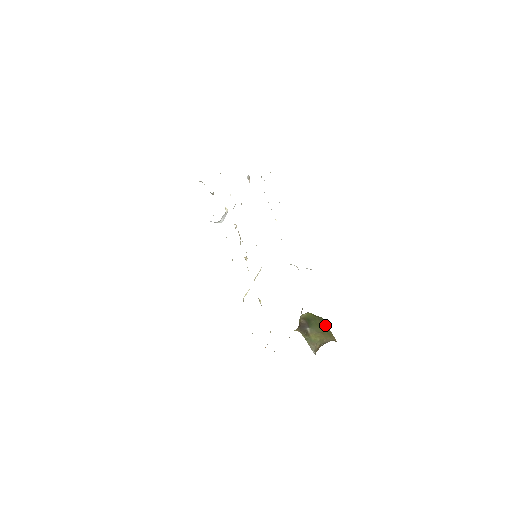
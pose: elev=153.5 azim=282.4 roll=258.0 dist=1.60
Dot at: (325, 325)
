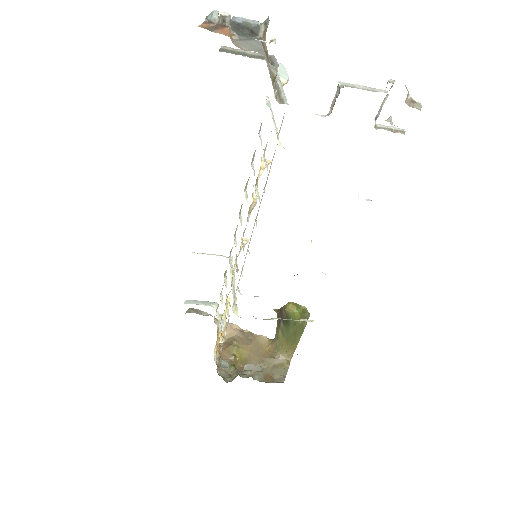
Dot at: (298, 336)
